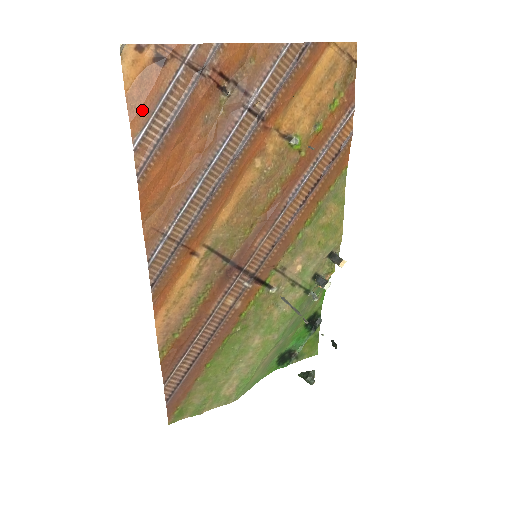
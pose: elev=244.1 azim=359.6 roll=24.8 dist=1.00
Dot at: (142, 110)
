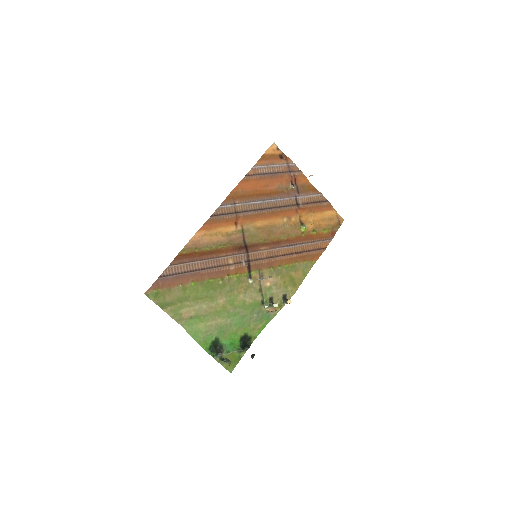
Dot at: (265, 161)
